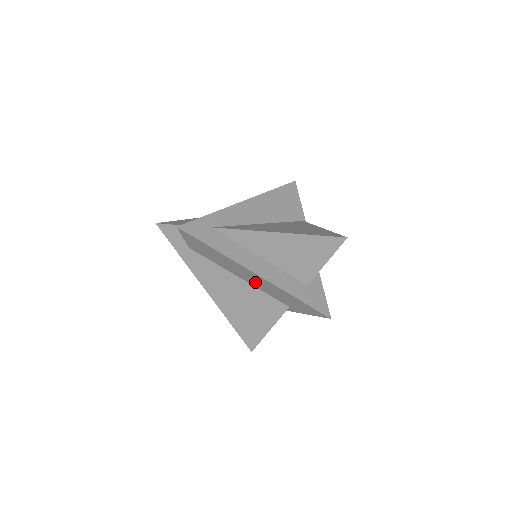
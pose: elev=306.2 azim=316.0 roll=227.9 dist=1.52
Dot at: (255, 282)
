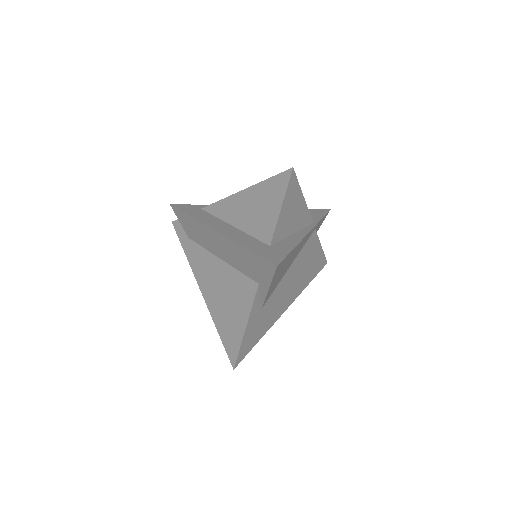
Dot at: (225, 253)
